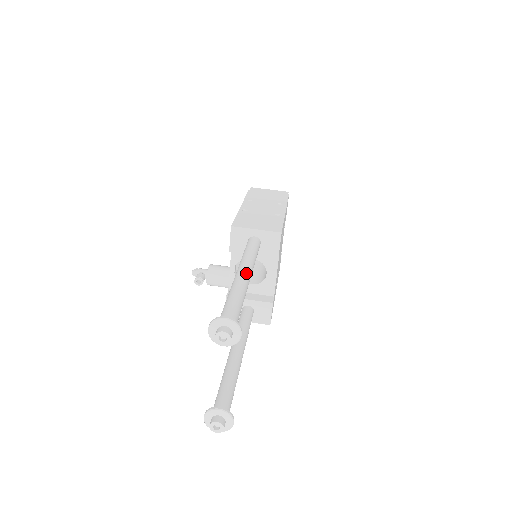
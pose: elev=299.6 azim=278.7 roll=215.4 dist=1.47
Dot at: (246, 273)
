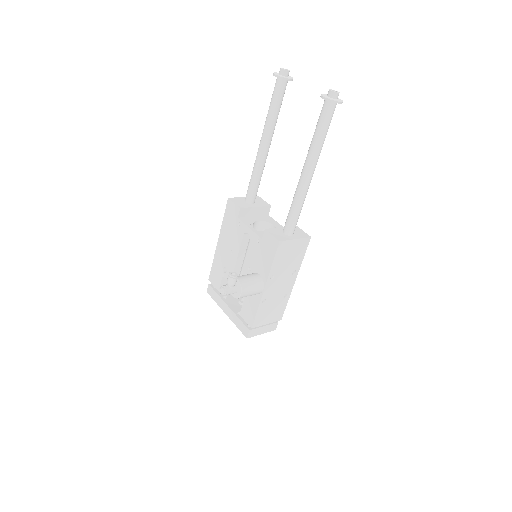
Dot at: occluded
